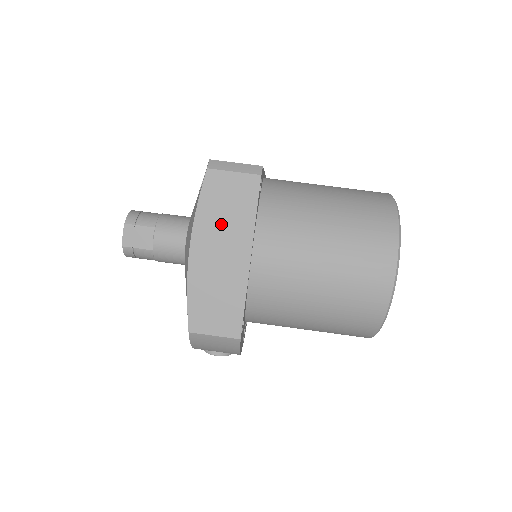
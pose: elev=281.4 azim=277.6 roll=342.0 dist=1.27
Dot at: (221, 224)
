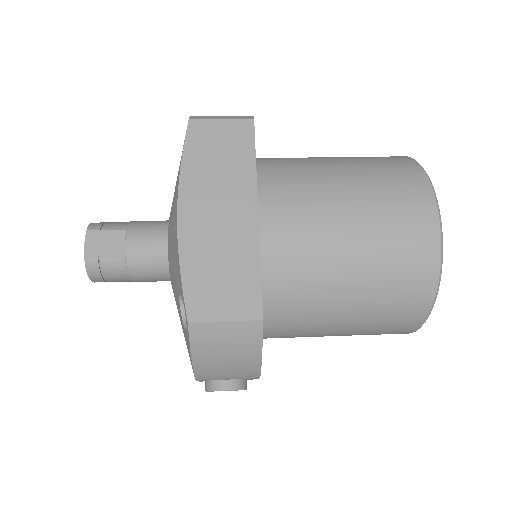
Dot at: (214, 177)
